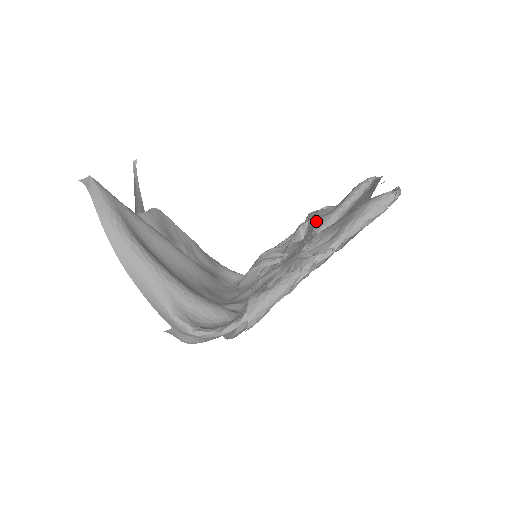
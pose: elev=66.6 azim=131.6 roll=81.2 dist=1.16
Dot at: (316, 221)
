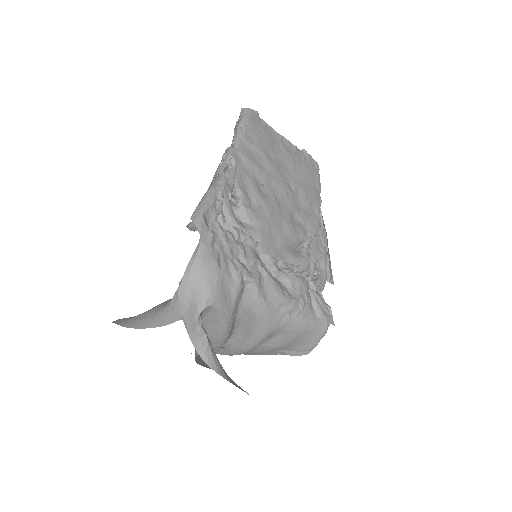
Dot at: occluded
